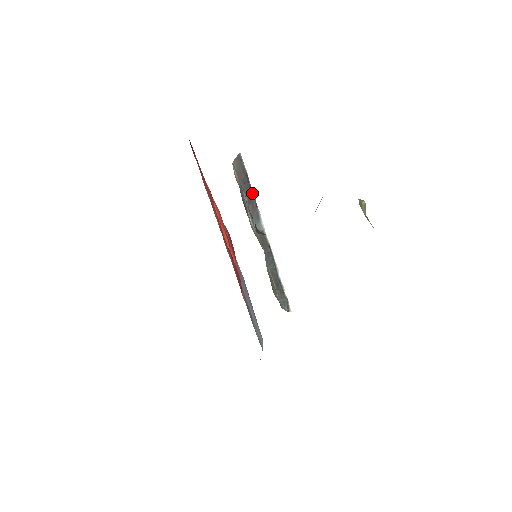
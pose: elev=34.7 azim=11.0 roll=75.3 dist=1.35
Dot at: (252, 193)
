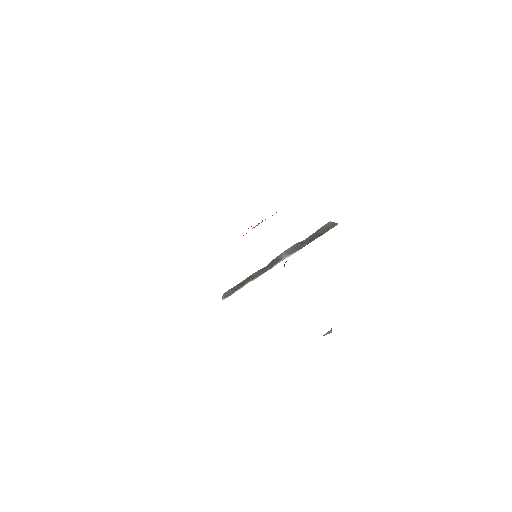
Dot at: (309, 242)
